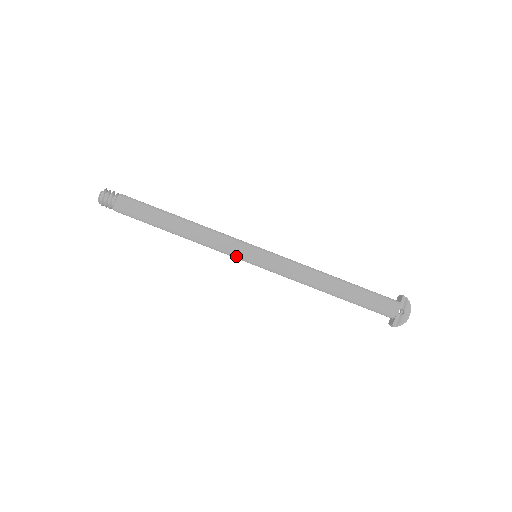
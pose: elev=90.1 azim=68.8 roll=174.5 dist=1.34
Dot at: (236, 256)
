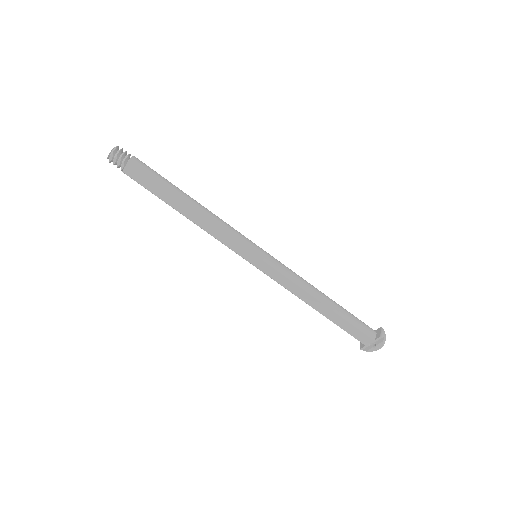
Dot at: (236, 252)
